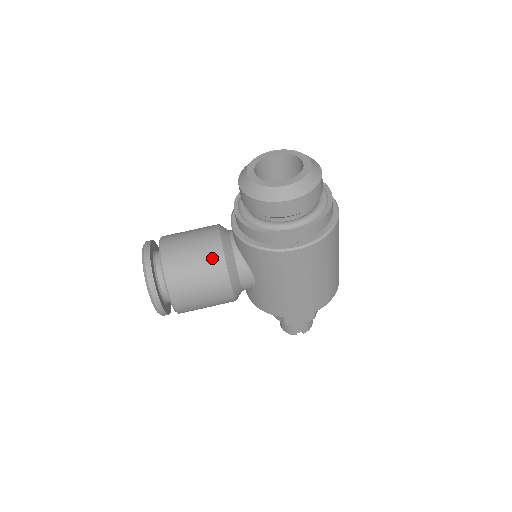
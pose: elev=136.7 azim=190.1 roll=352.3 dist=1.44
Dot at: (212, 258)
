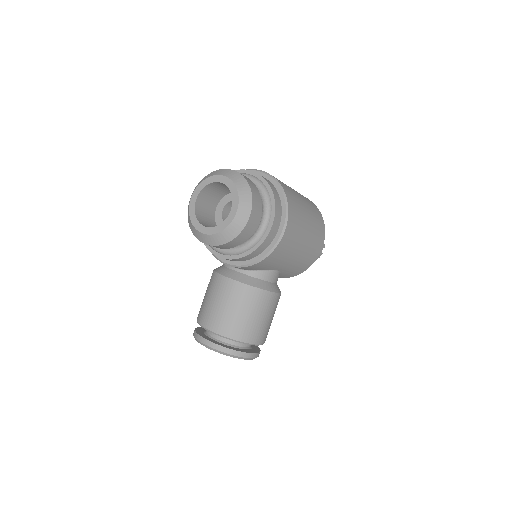
Dot at: (245, 296)
